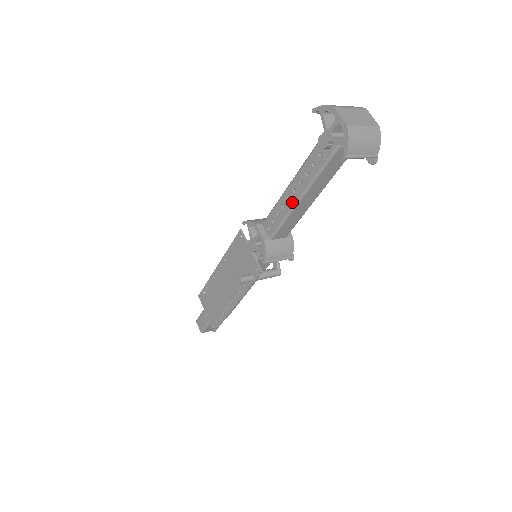
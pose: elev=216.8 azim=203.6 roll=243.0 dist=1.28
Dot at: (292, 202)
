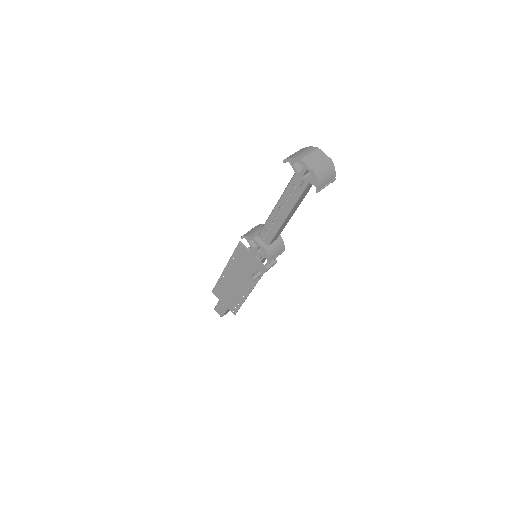
Dot at: (280, 220)
